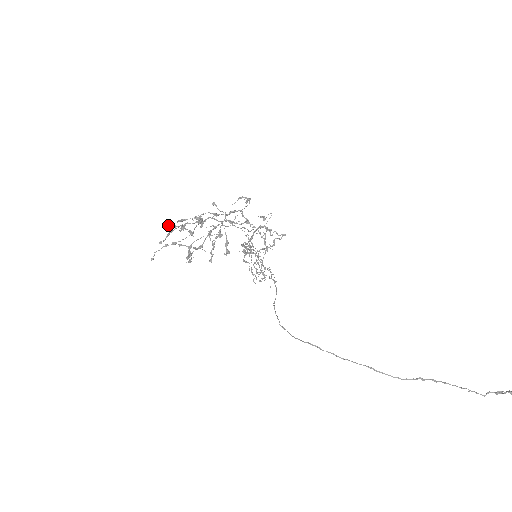
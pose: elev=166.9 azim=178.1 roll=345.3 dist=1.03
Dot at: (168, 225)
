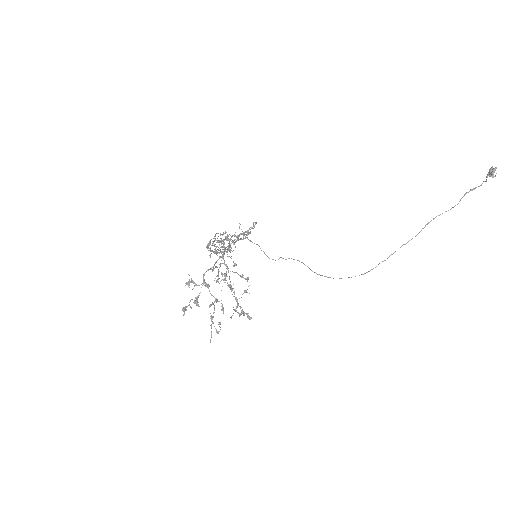
Dot at: (184, 313)
